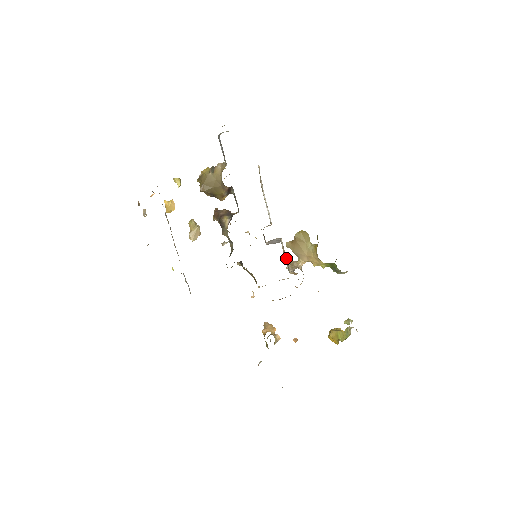
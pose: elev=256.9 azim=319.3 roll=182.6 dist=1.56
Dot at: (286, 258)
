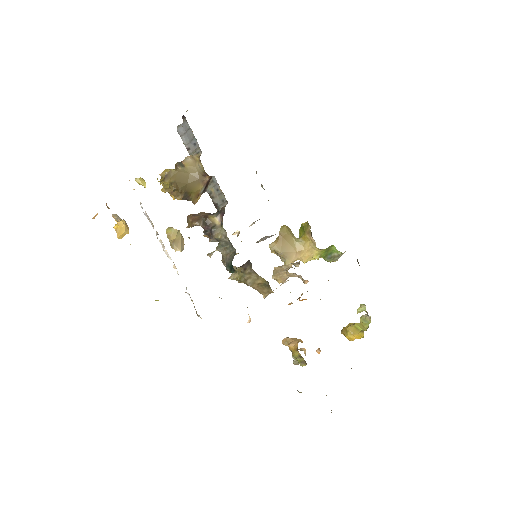
Dot at: occluded
